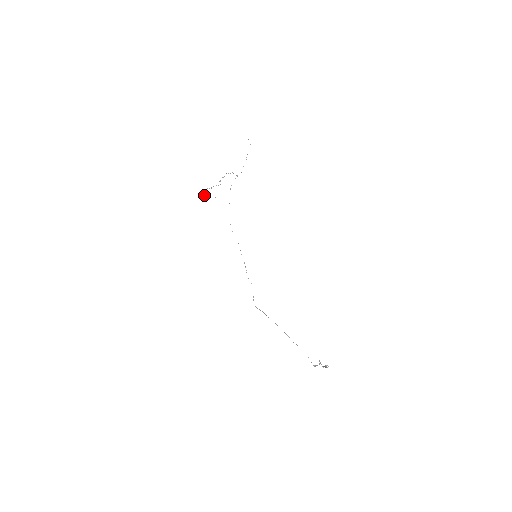
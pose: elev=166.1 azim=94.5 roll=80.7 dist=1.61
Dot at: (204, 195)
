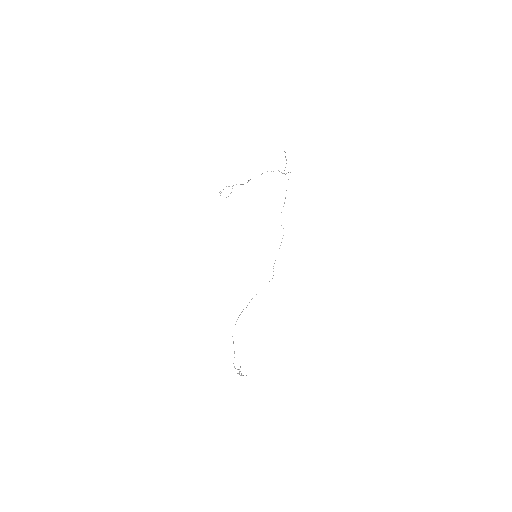
Dot at: occluded
